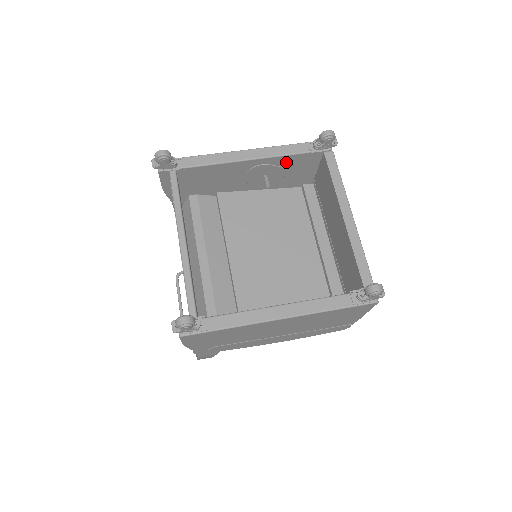
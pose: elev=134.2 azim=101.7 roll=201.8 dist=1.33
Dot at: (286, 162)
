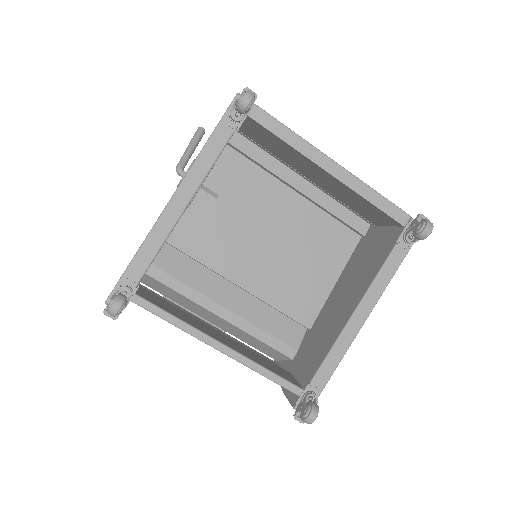
Dot at: occluded
